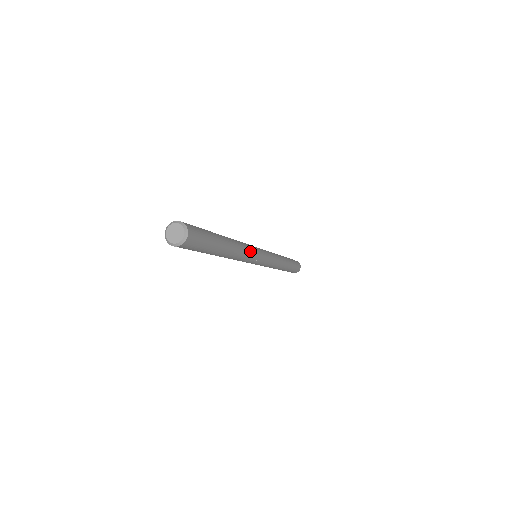
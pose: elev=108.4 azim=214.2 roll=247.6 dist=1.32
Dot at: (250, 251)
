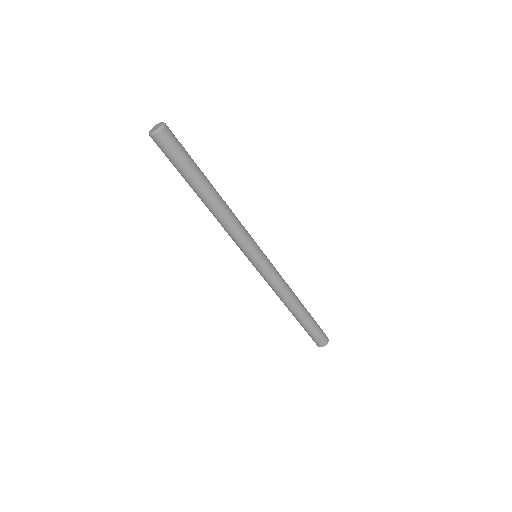
Dot at: occluded
